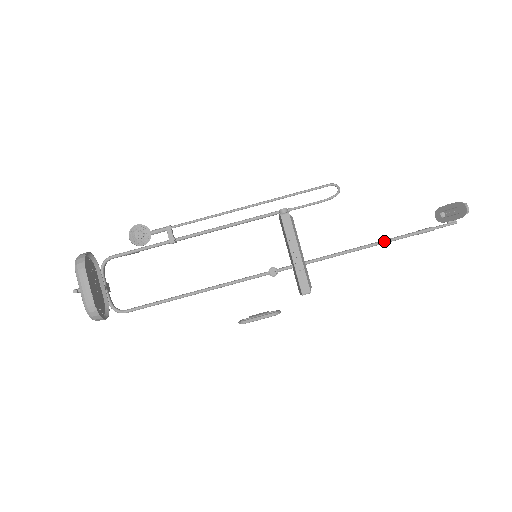
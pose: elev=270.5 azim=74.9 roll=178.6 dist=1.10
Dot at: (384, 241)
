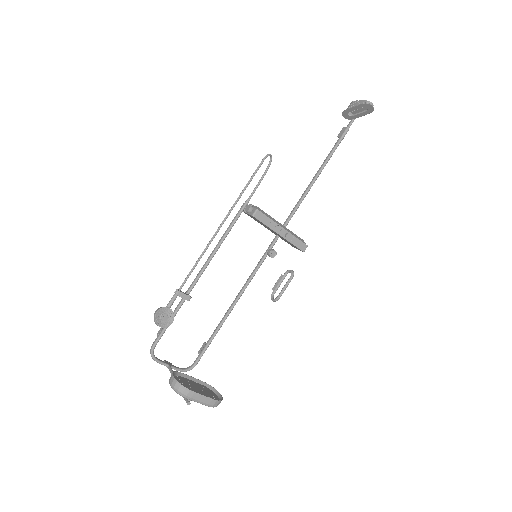
Dot at: (324, 166)
